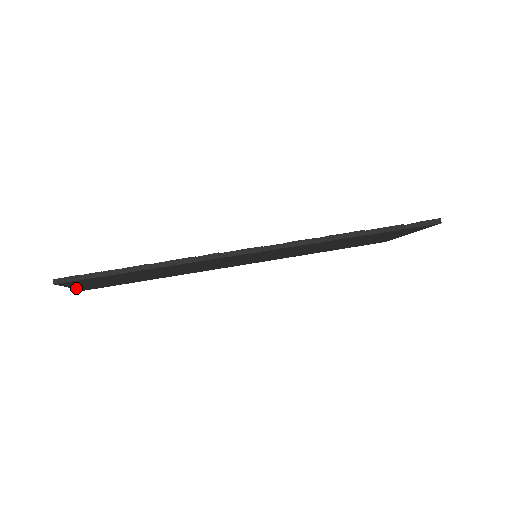
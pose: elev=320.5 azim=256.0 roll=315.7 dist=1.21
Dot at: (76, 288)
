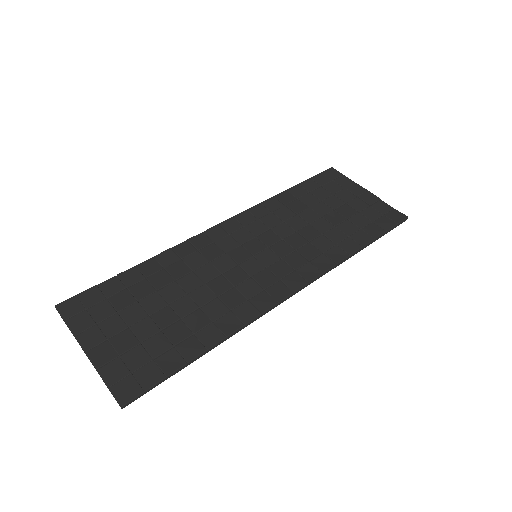
Dot at: (79, 341)
